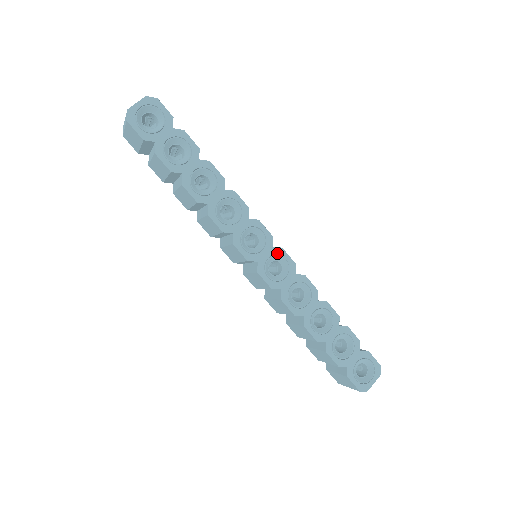
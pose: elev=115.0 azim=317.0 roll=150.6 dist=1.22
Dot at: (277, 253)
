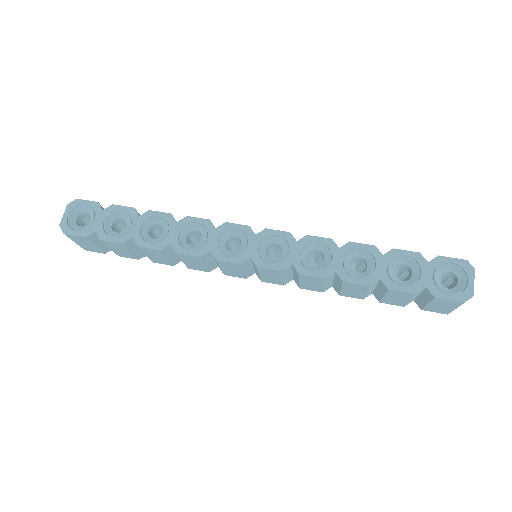
Dot at: (264, 237)
